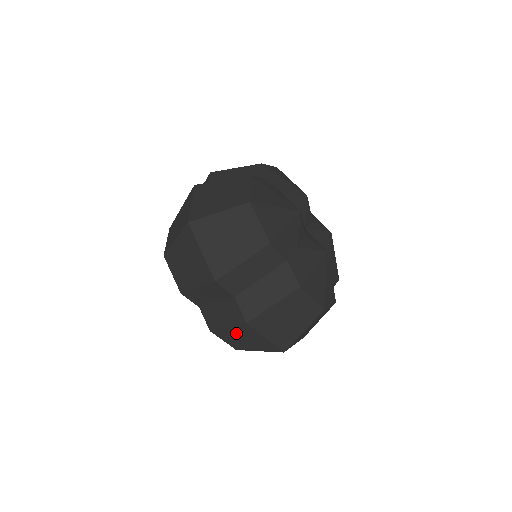
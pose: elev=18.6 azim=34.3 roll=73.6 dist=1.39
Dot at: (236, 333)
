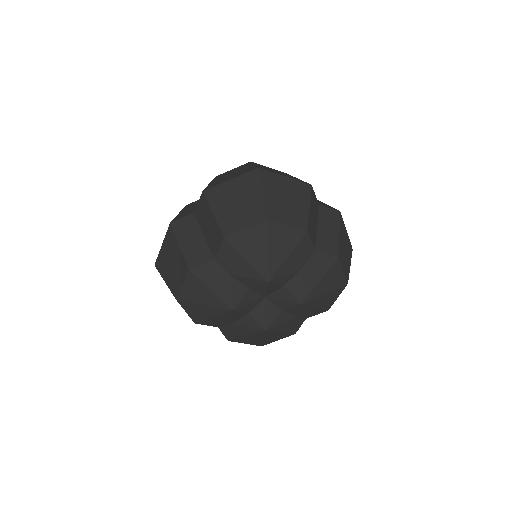
Dot at: occluded
